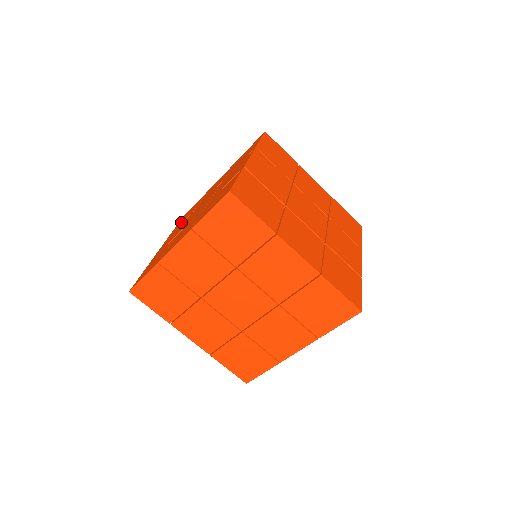
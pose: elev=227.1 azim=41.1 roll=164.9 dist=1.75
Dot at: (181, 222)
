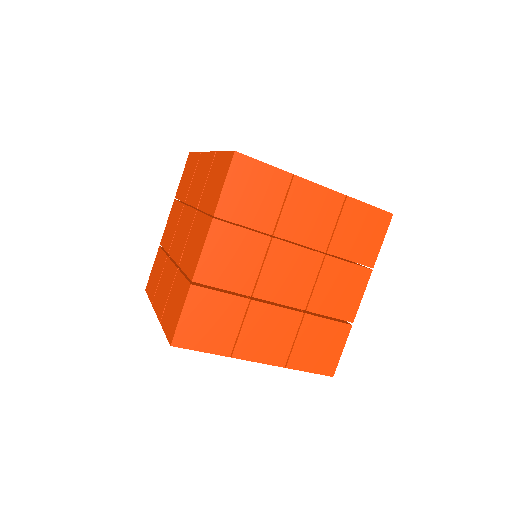
Dot at: (181, 190)
